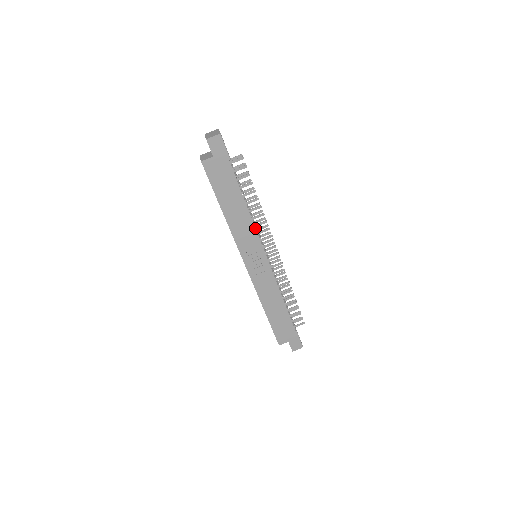
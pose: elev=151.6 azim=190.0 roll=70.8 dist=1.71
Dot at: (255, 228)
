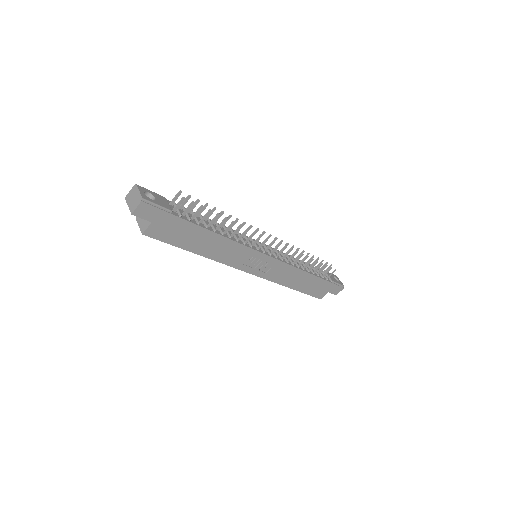
Dot at: (240, 244)
